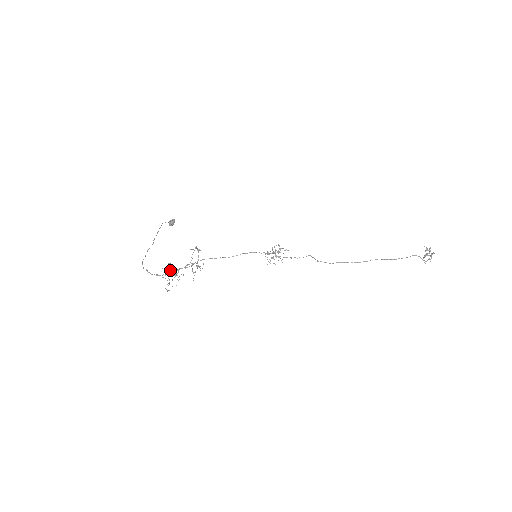
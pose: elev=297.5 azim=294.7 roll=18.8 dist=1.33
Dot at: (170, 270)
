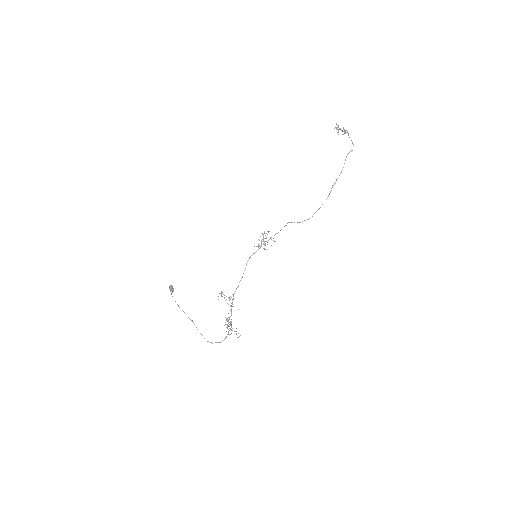
Dot at: (227, 326)
